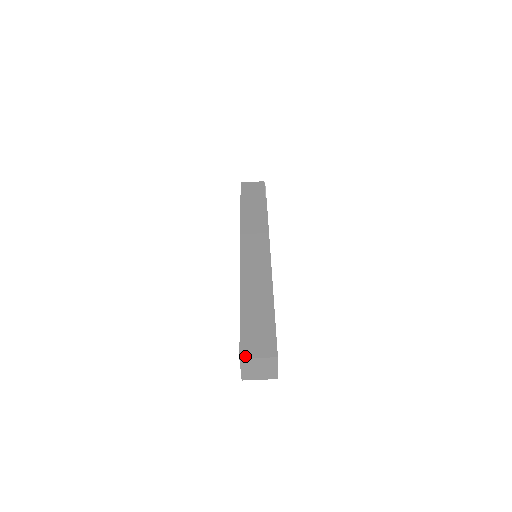
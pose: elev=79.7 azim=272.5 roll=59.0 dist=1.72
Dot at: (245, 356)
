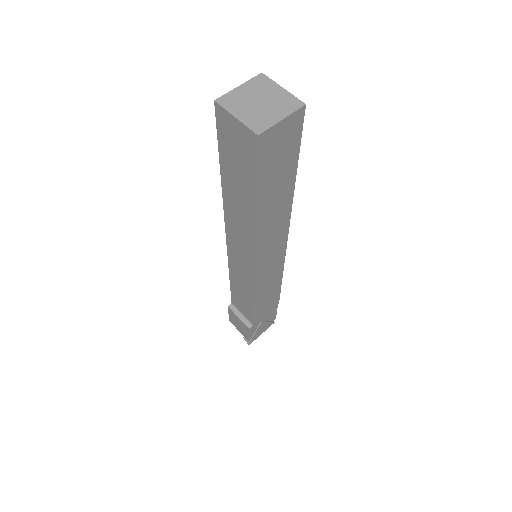
Dot at: (268, 80)
